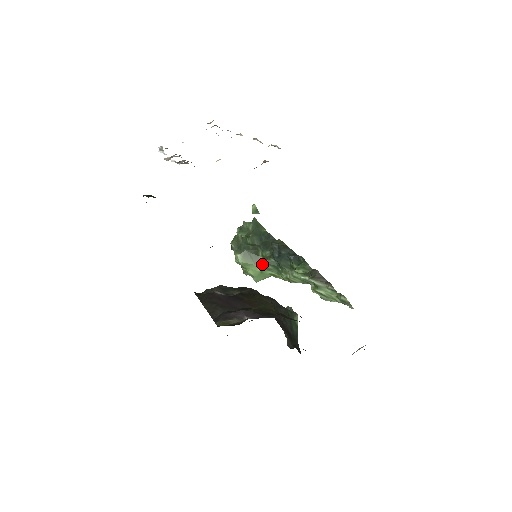
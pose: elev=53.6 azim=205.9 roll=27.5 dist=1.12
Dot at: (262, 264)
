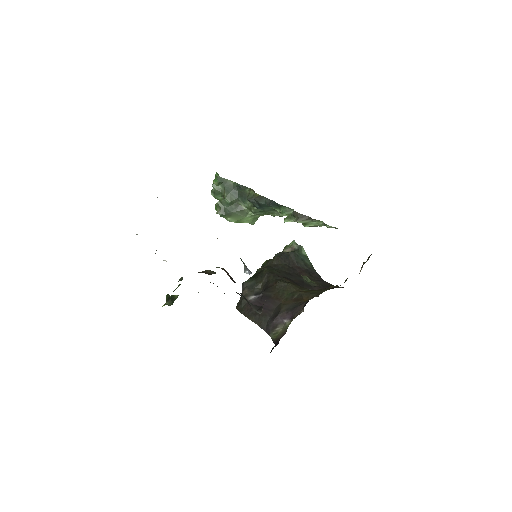
Dot at: (250, 214)
